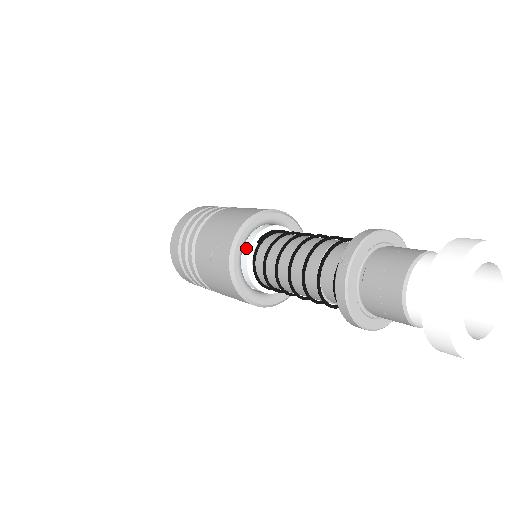
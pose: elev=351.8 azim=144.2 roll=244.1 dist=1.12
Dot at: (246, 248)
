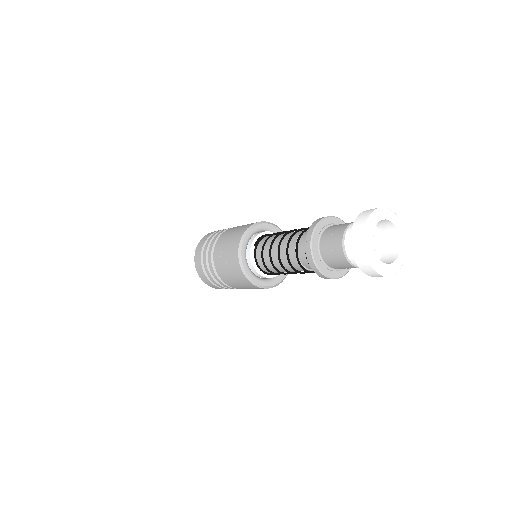
Dot at: (248, 252)
